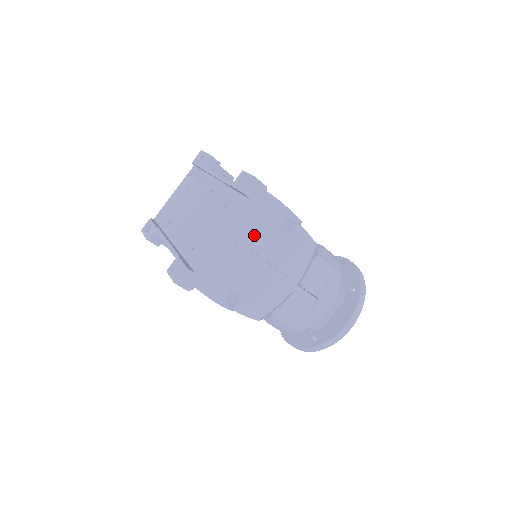
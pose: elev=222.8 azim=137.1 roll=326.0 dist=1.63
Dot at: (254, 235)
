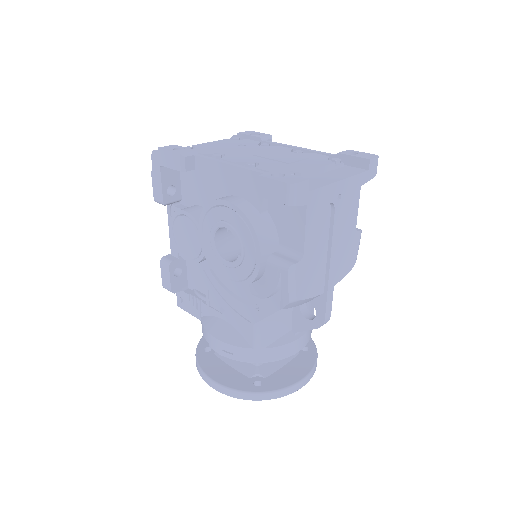
Dot at: (346, 205)
